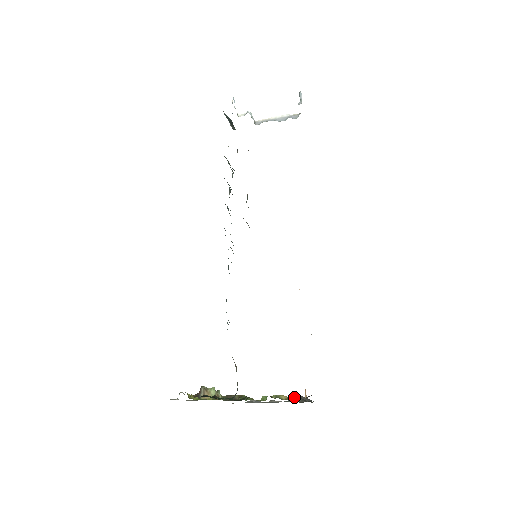
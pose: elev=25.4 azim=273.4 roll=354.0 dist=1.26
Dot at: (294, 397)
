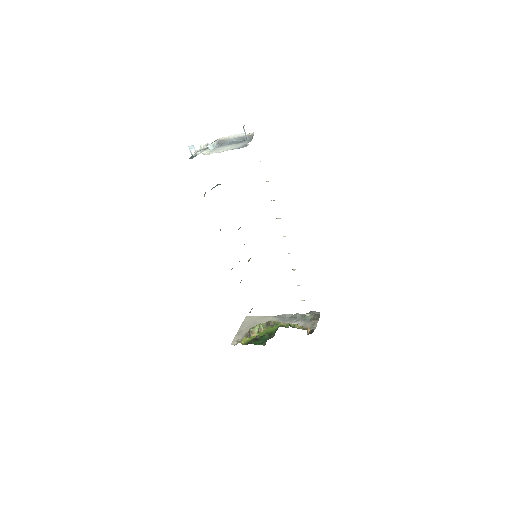
Dot at: (309, 313)
